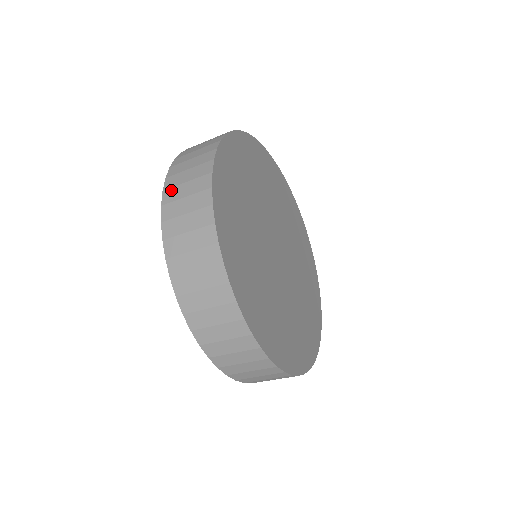
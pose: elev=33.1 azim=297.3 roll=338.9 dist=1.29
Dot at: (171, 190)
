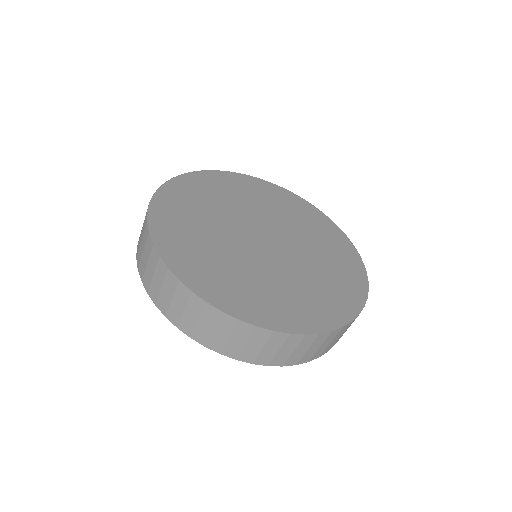
Dot at: occluded
